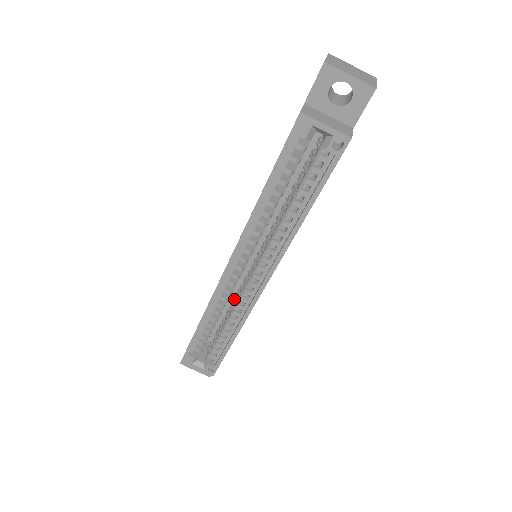
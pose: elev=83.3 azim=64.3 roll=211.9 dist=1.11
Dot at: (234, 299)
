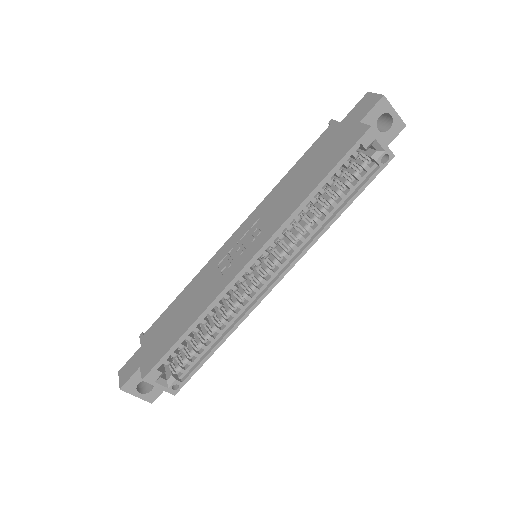
Dot at: (229, 299)
